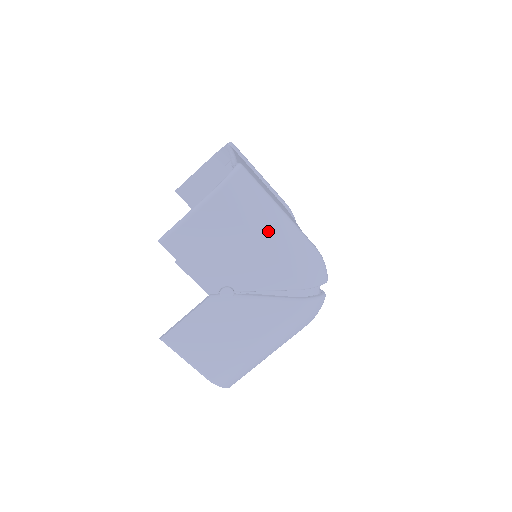
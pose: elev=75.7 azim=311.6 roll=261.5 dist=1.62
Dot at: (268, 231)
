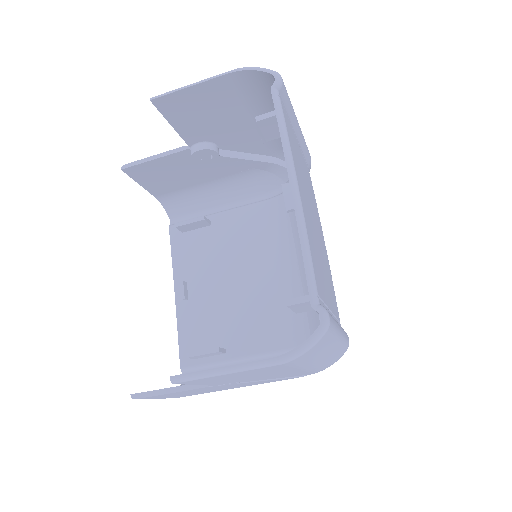
Dot at: (315, 364)
